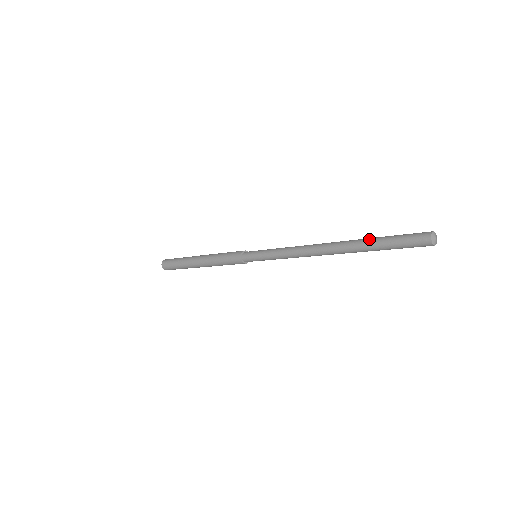
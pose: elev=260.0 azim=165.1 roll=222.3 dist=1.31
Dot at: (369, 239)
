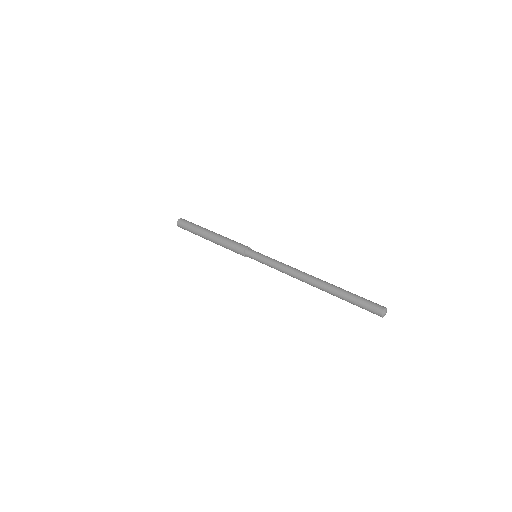
Dot at: (342, 290)
